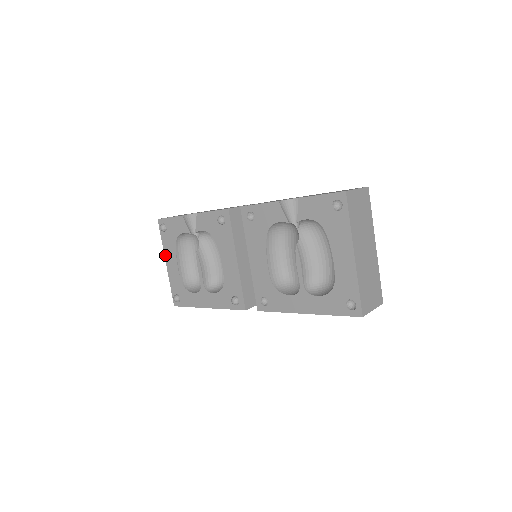
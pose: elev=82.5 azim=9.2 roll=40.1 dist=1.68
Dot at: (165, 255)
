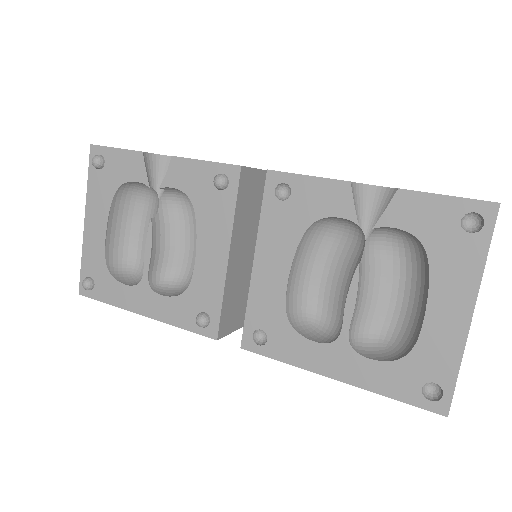
Dot at: (87, 208)
